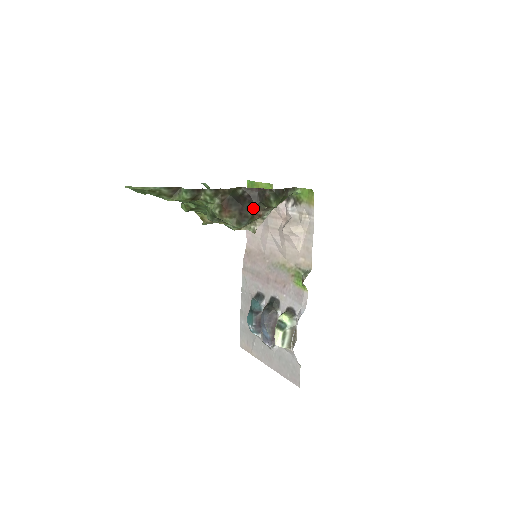
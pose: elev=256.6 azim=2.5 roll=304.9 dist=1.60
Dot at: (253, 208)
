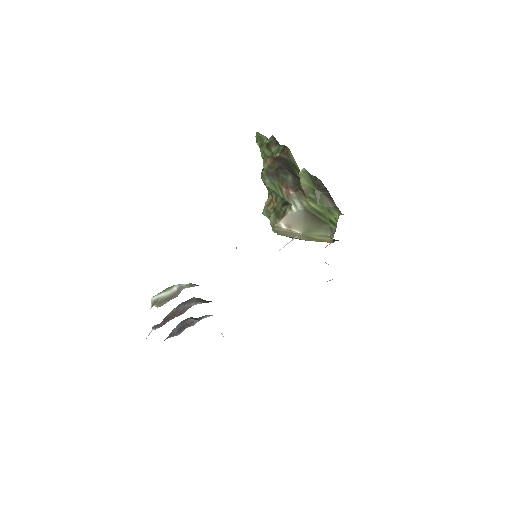
Dot at: (291, 182)
